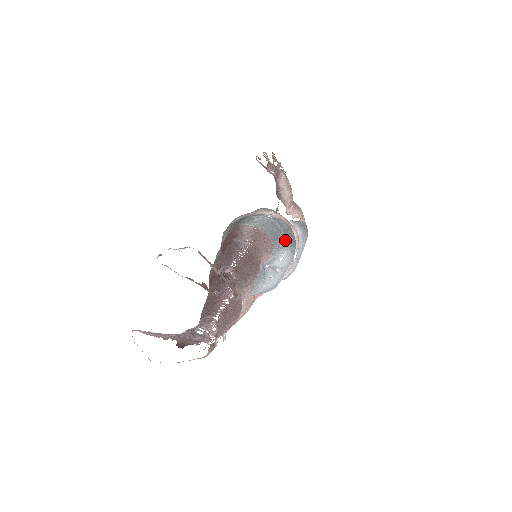
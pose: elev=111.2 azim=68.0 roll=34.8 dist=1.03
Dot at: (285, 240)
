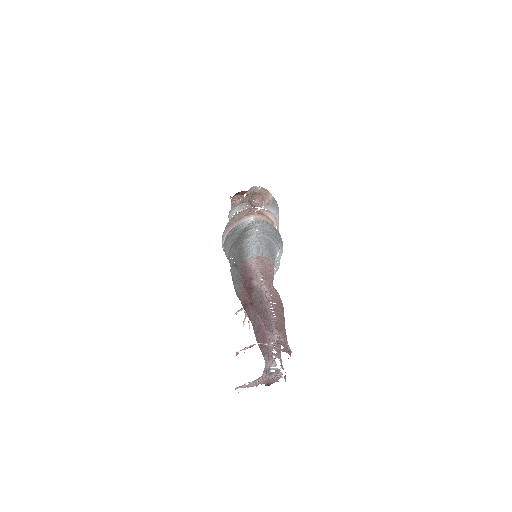
Dot at: (276, 245)
